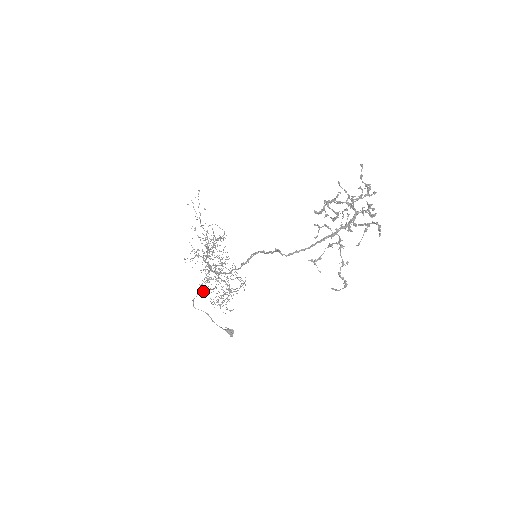
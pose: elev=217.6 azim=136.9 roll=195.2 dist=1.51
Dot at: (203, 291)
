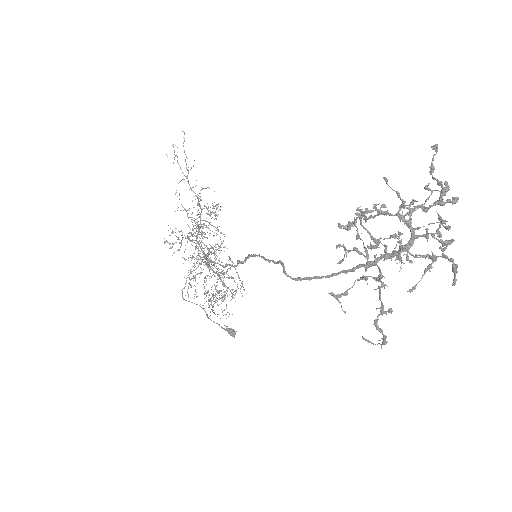
Dot at: (187, 291)
